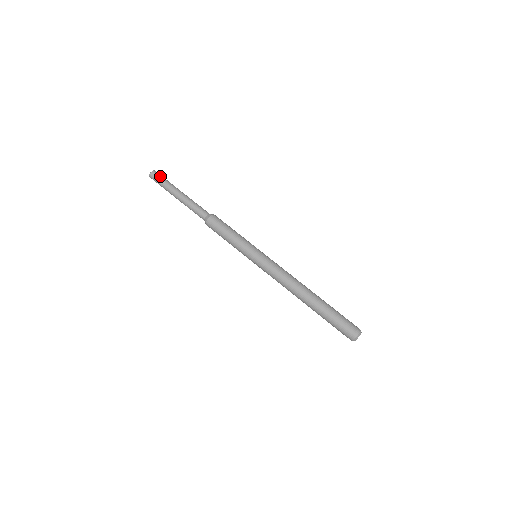
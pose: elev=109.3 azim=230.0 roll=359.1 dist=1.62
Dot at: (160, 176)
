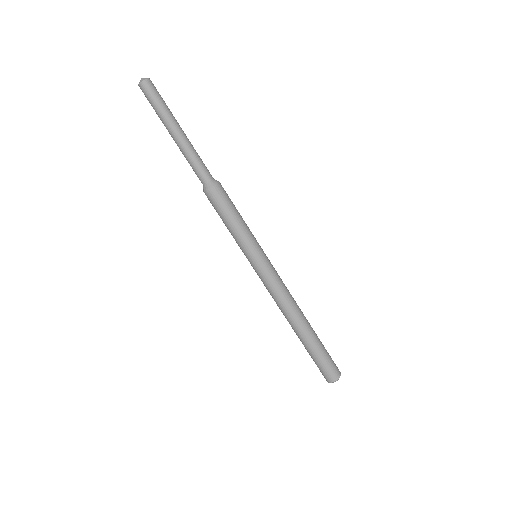
Dot at: (153, 94)
